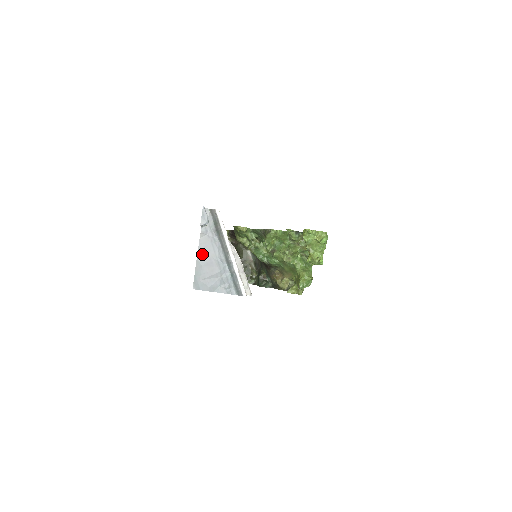
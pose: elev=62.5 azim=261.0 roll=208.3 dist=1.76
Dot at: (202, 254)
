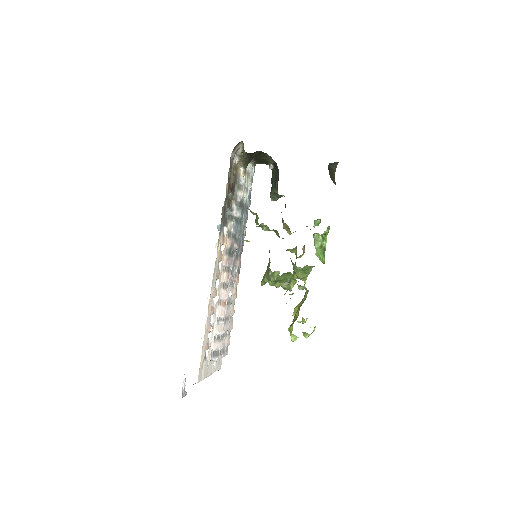
Dot at: occluded
